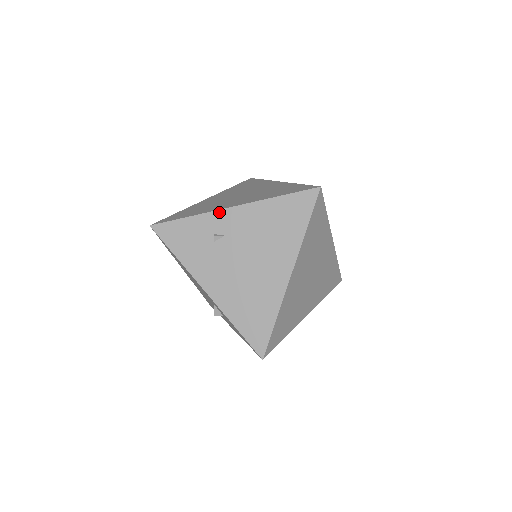
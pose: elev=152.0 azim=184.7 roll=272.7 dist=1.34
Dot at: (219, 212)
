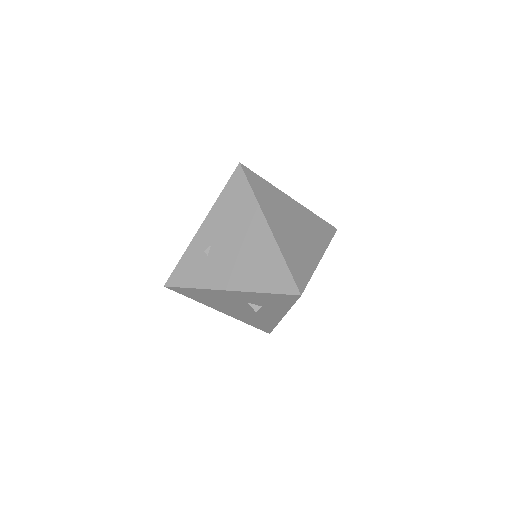
Dot at: (196, 236)
